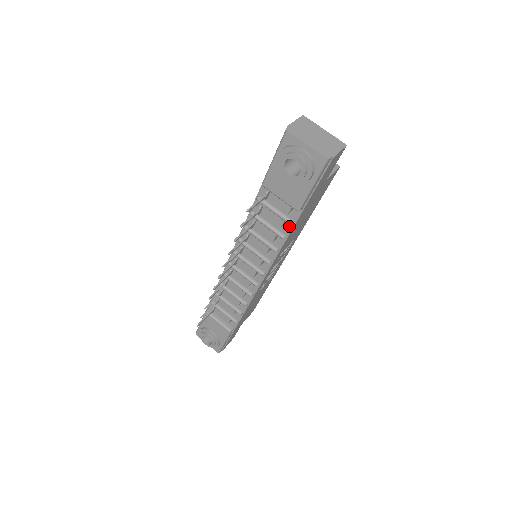
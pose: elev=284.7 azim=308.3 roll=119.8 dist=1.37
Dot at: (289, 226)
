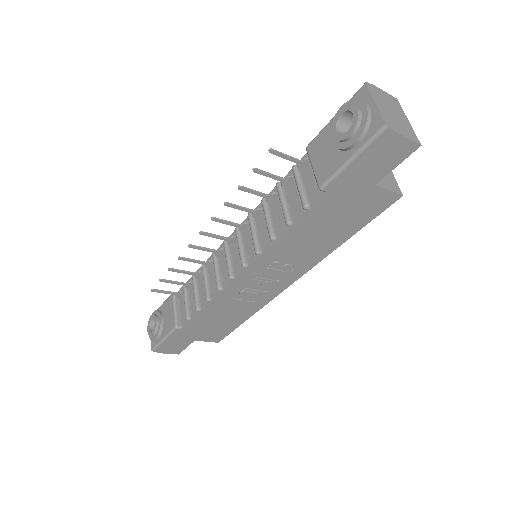
Dot at: (302, 212)
